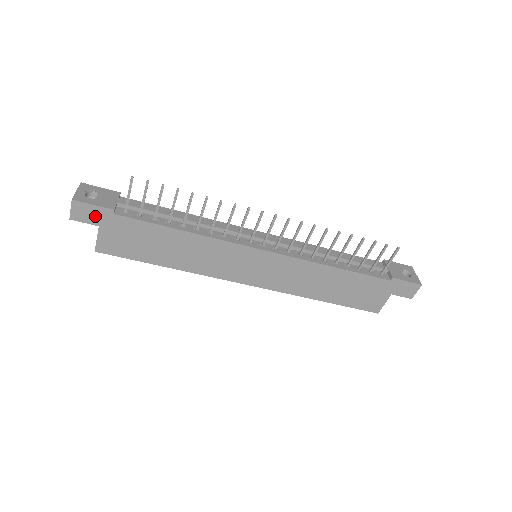
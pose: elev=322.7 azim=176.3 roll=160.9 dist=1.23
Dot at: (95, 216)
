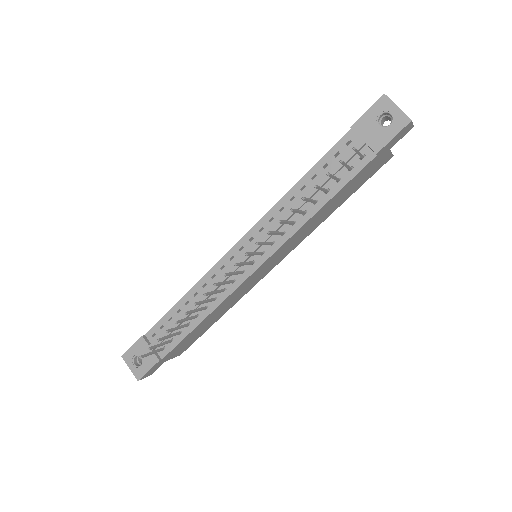
Dot at: (157, 366)
